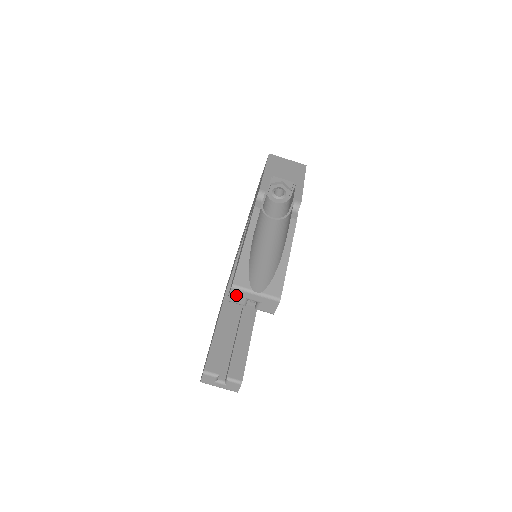
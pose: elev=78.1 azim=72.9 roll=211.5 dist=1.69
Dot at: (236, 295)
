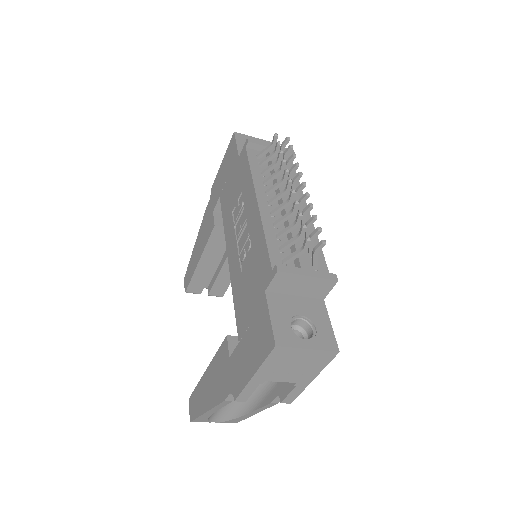
Dot at: occluded
